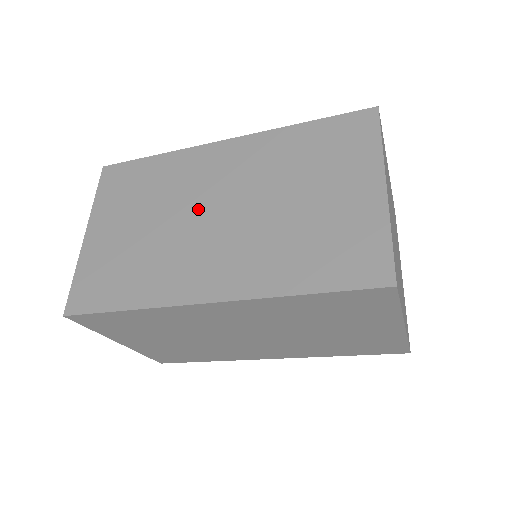
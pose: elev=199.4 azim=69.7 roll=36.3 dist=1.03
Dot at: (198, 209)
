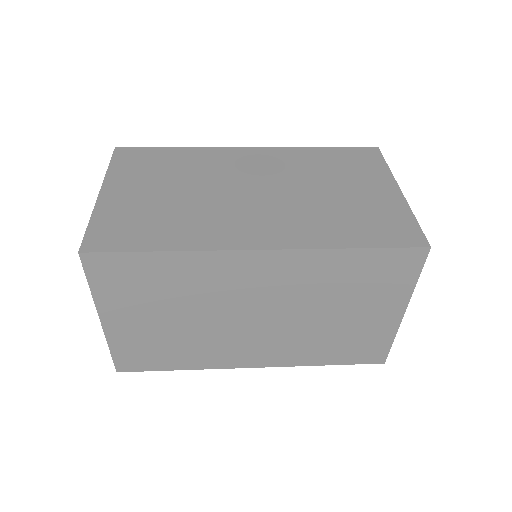
Dot at: (235, 312)
